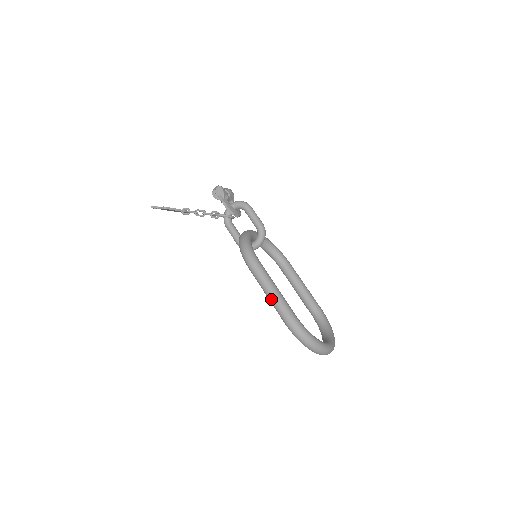
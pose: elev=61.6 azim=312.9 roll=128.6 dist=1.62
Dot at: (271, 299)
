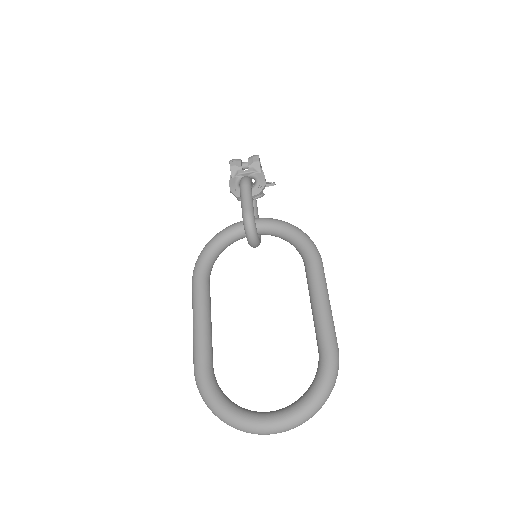
Dot at: occluded
